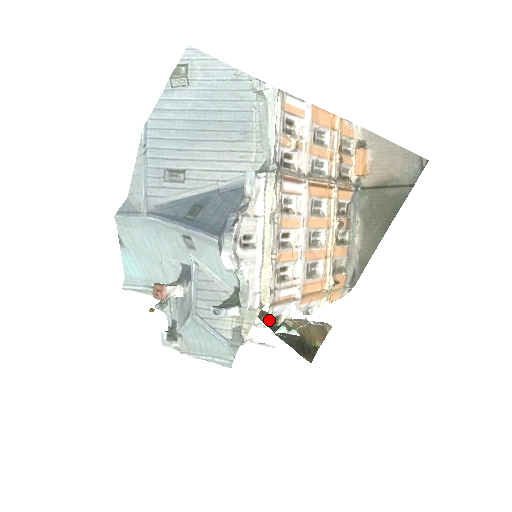
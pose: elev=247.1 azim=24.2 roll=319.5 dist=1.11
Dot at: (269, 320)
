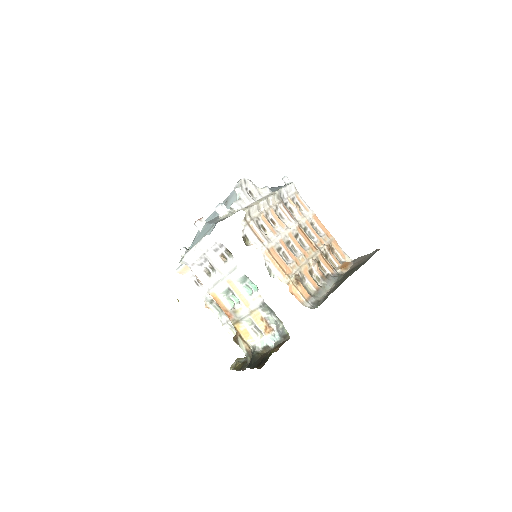
Dot at: occluded
